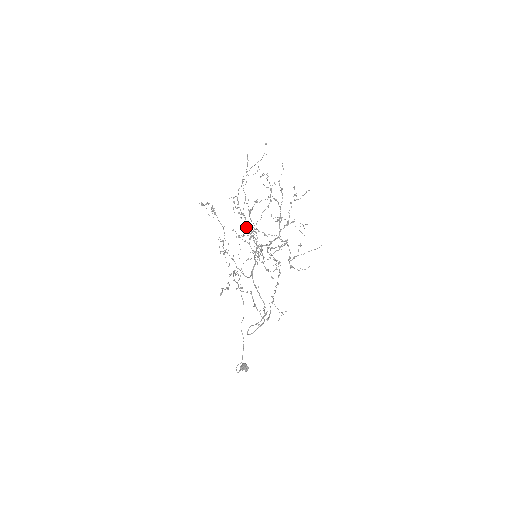
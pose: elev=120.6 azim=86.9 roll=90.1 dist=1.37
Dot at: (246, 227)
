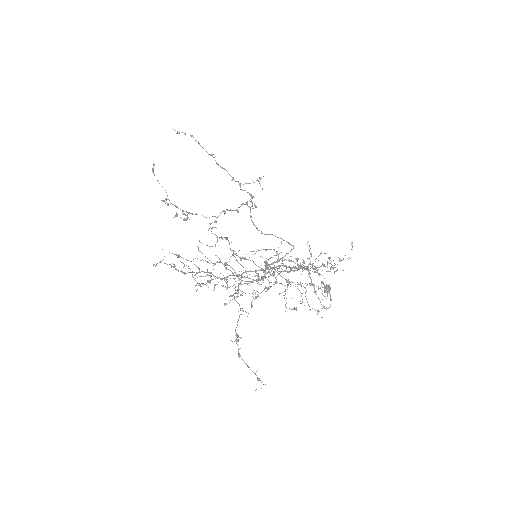
Dot at: occluded
